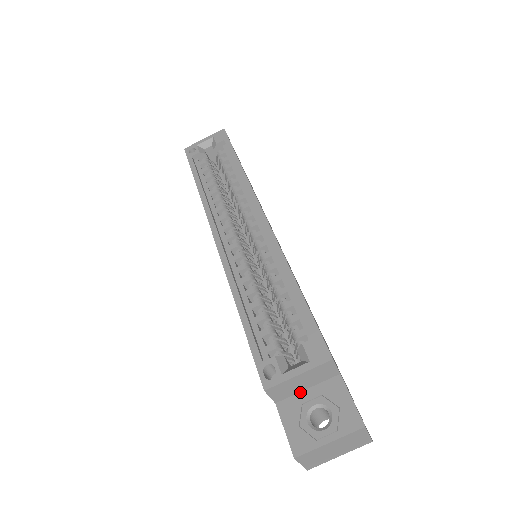
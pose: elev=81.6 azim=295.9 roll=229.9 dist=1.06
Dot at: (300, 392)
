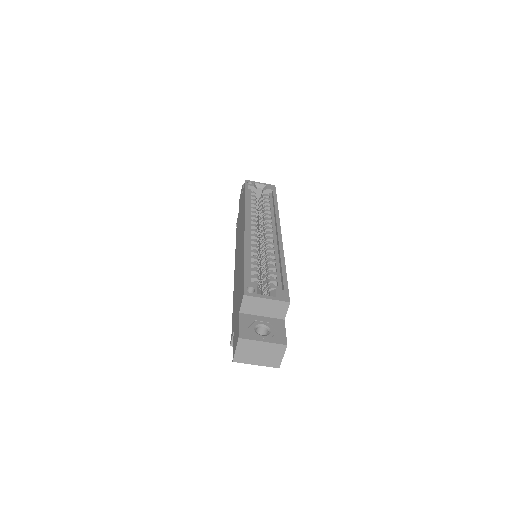
Dot at: (257, 315)
